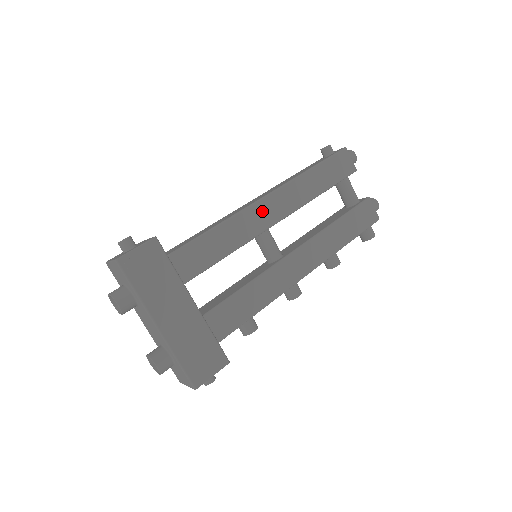
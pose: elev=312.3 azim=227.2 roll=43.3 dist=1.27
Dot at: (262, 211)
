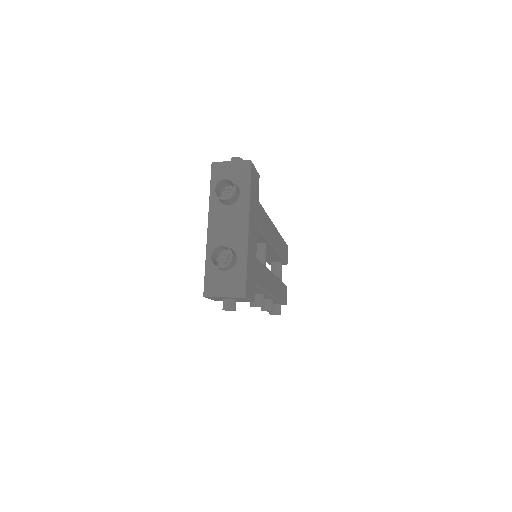
Dot at: (272, 230)
